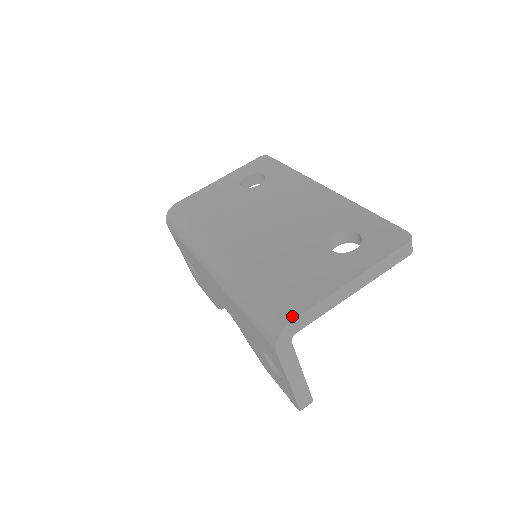
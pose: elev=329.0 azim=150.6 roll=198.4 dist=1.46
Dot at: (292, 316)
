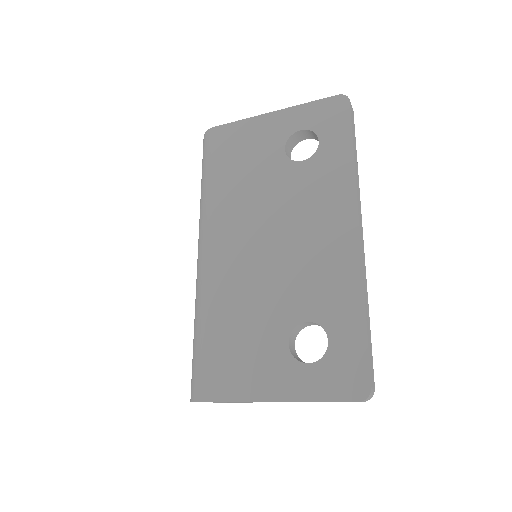
Dot at: (206, 397)
